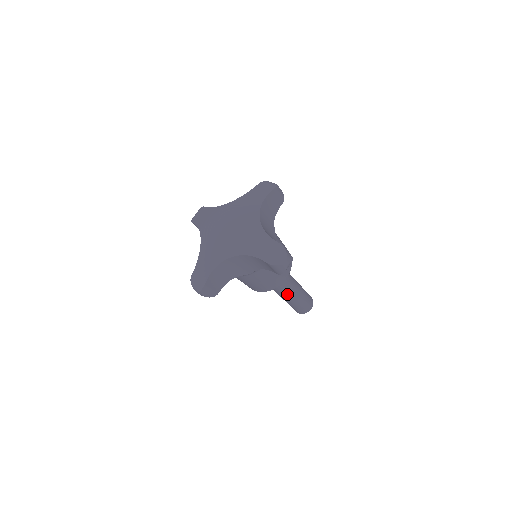
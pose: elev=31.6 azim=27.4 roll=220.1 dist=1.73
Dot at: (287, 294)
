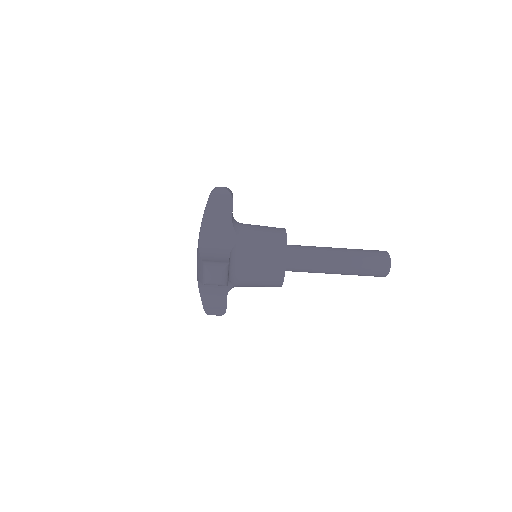
Dot at: (329, 271)
